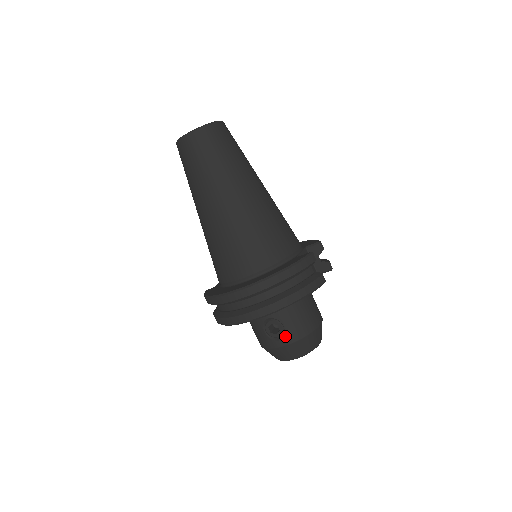
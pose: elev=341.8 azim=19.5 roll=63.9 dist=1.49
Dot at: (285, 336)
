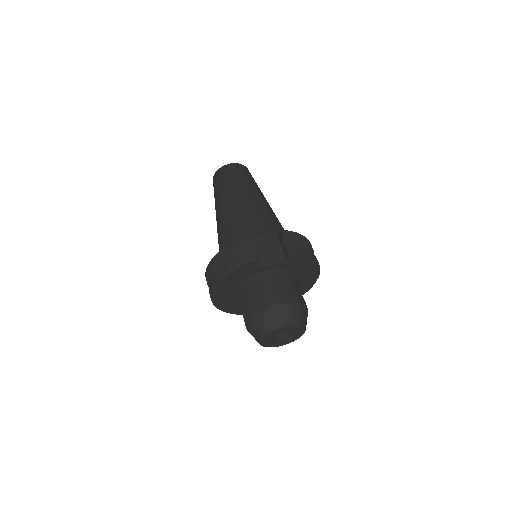
Dot at: (246, 315)
